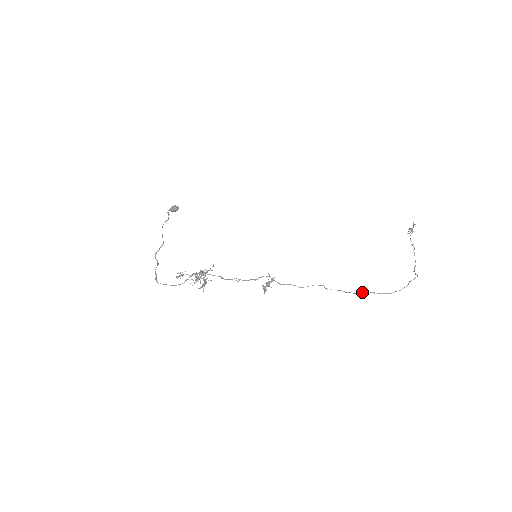
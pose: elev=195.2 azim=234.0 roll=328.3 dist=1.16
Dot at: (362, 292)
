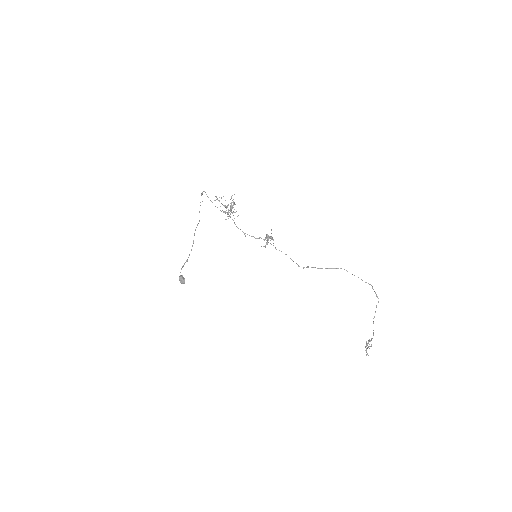
Dot at: (337, 268)
